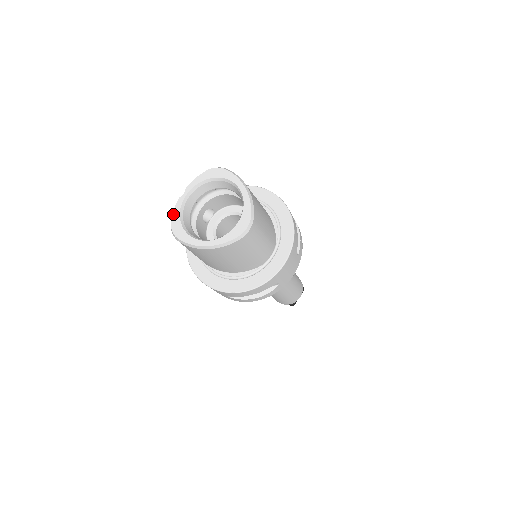
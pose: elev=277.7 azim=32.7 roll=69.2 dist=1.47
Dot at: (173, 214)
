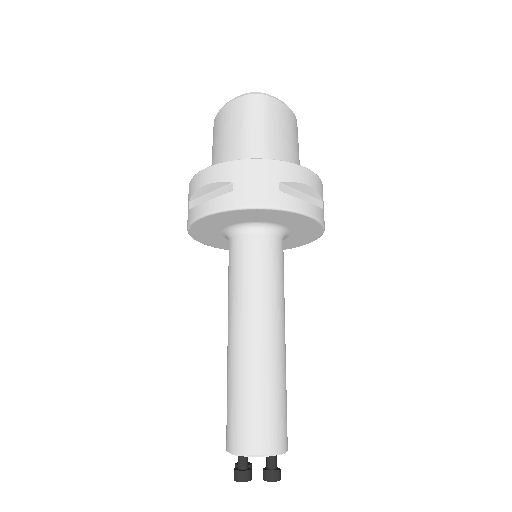
Dot at: occluded
